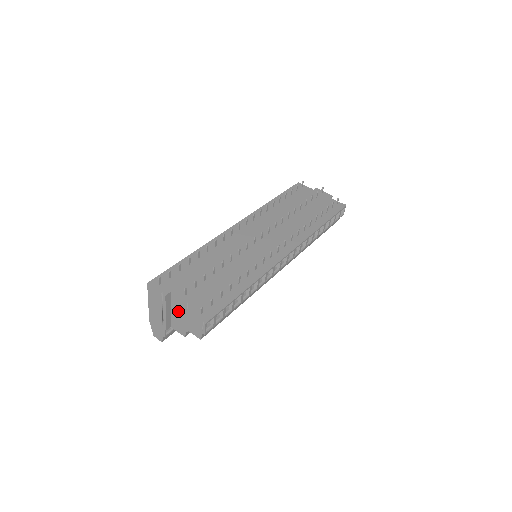
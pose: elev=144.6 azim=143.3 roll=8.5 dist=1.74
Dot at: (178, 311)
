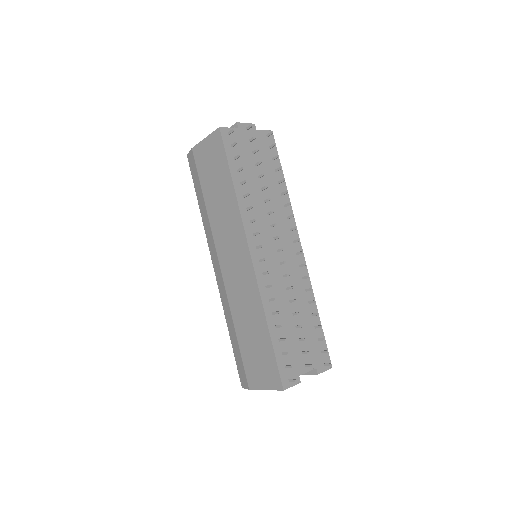
Dot at: occluded
